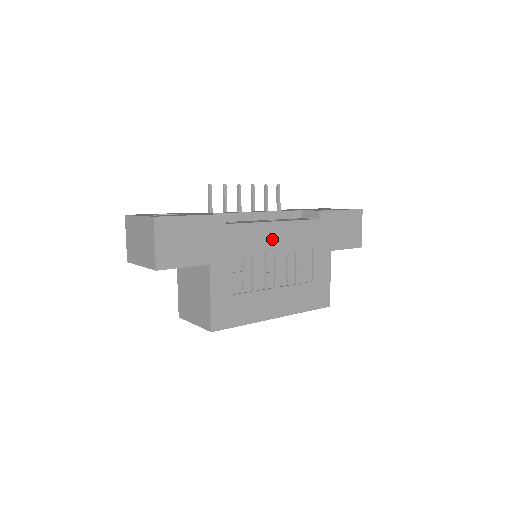
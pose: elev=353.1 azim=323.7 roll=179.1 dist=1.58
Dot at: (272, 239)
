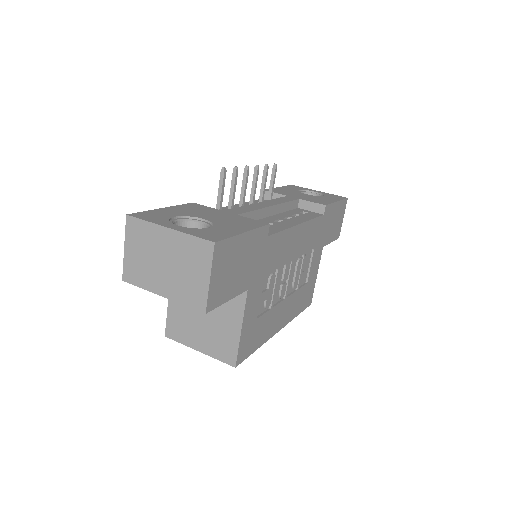
Dot at: (293, 245)
